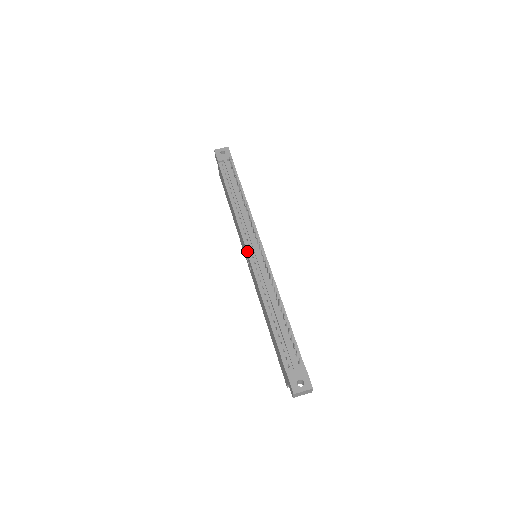
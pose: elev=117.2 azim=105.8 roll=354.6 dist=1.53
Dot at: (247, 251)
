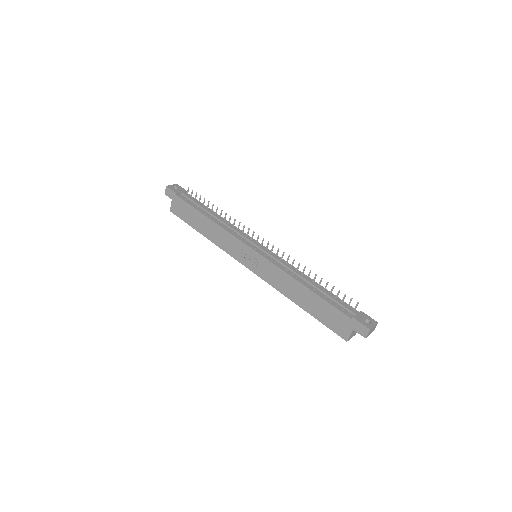
Dot at: (253, 249)
